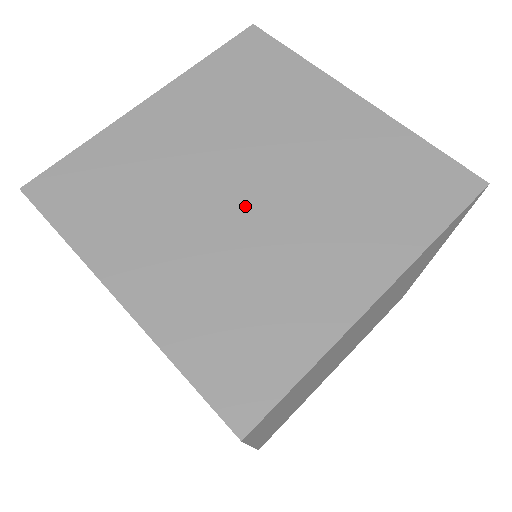
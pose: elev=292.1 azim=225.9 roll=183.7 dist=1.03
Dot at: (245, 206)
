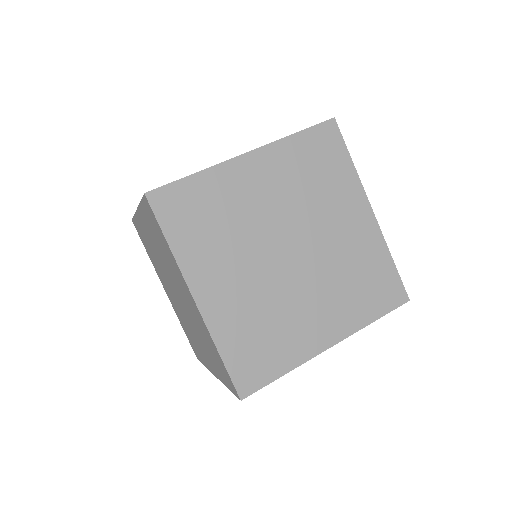
Dot at: occluded
